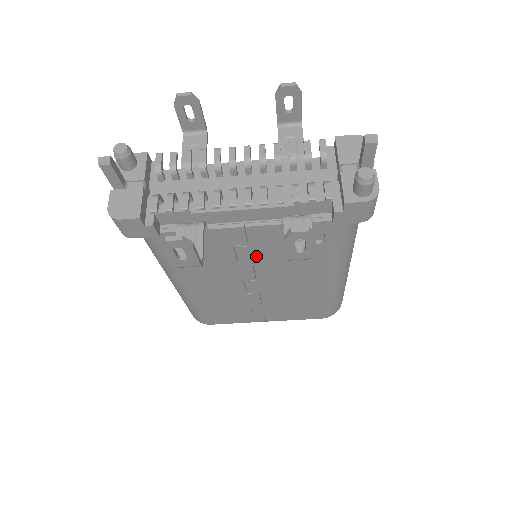
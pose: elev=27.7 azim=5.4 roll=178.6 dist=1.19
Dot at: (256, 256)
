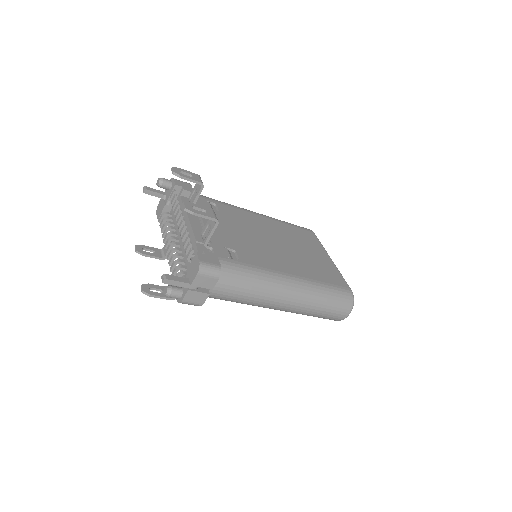
Dot at: occluded
